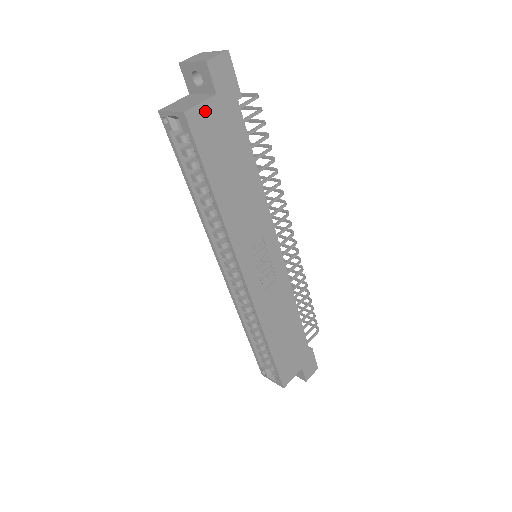
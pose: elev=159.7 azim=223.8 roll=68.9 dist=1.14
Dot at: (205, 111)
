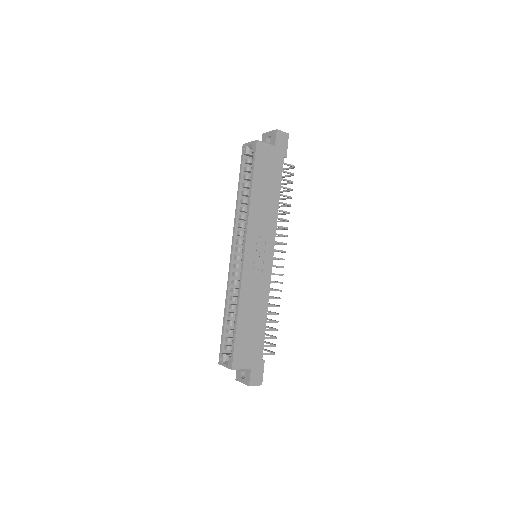
Dot at: (266, 148)
